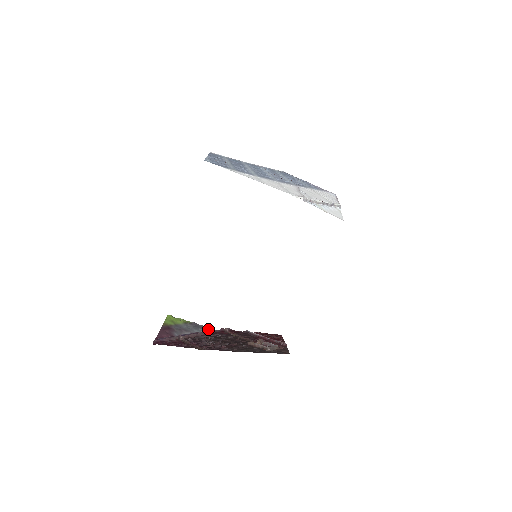
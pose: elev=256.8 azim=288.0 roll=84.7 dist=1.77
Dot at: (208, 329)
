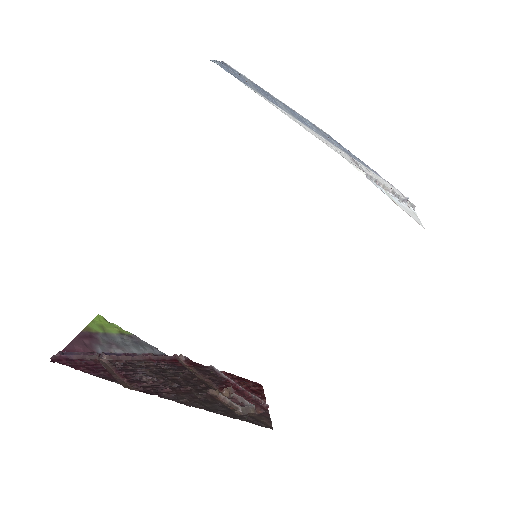
Dot at: (154, 350)
